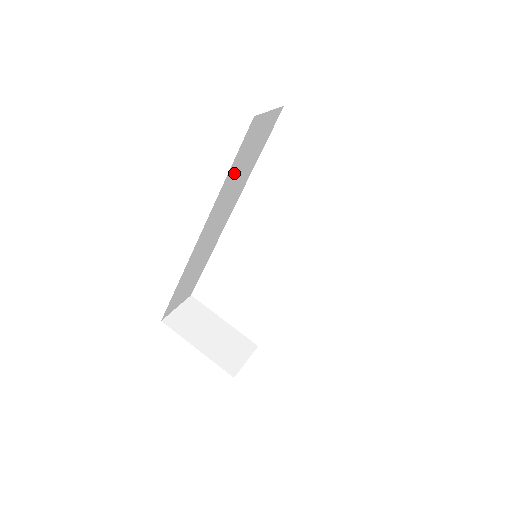
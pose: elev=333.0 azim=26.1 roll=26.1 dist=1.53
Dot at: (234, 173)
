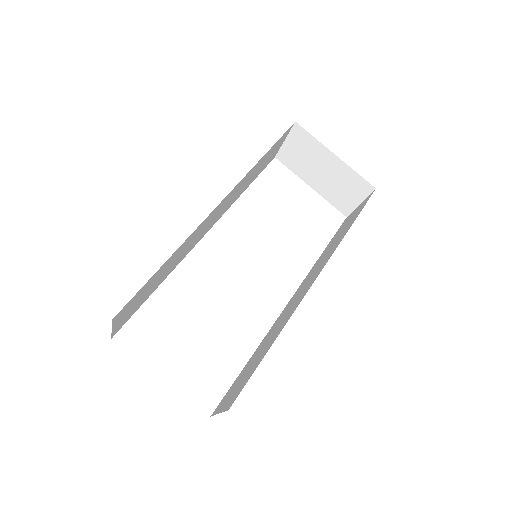
Dot at: (258, 165)
